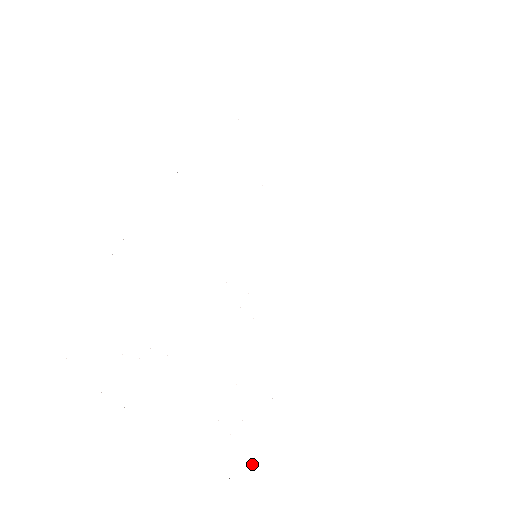
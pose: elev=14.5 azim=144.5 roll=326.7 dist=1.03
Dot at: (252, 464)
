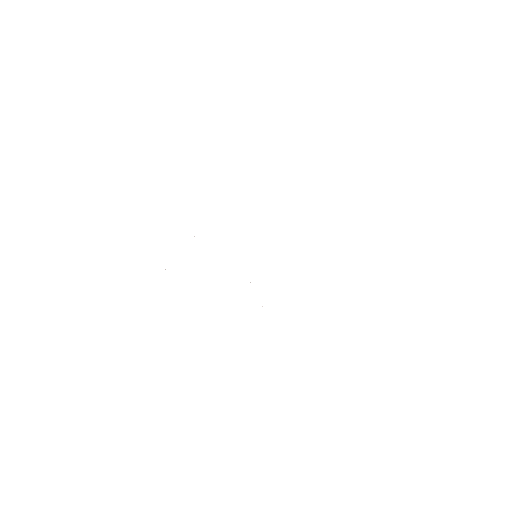
Dot at: occluded
